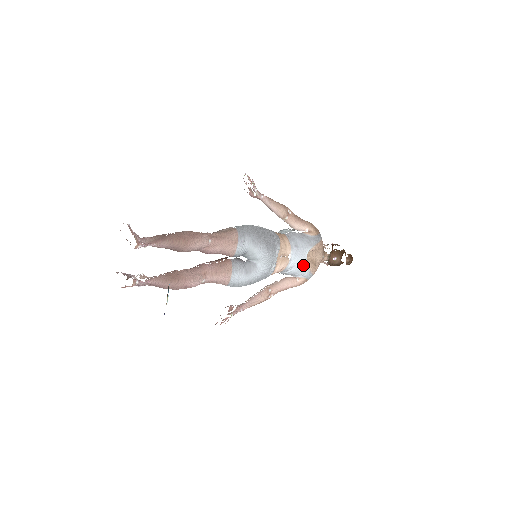
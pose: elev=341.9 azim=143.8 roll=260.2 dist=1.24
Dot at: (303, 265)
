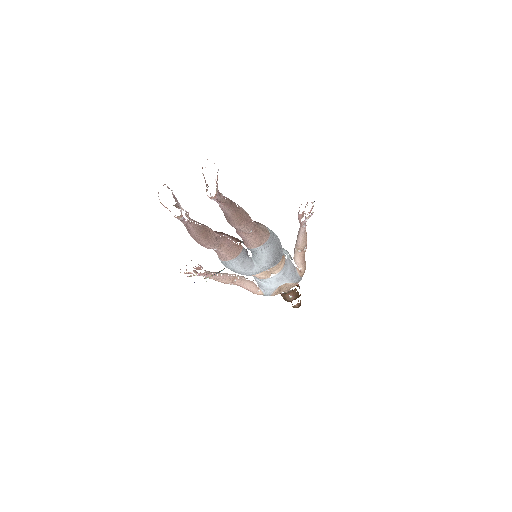
Dot at: (273, 287)
